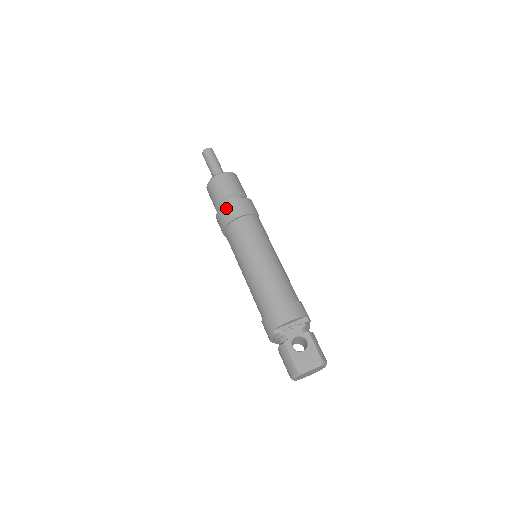
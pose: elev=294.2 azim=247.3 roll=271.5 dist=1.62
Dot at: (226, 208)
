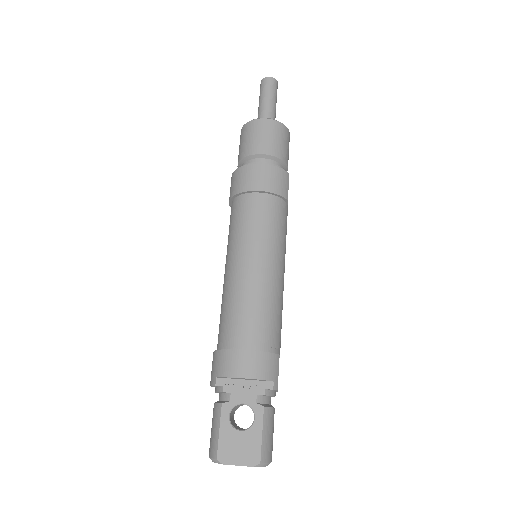
Dot at: (245, 171)
